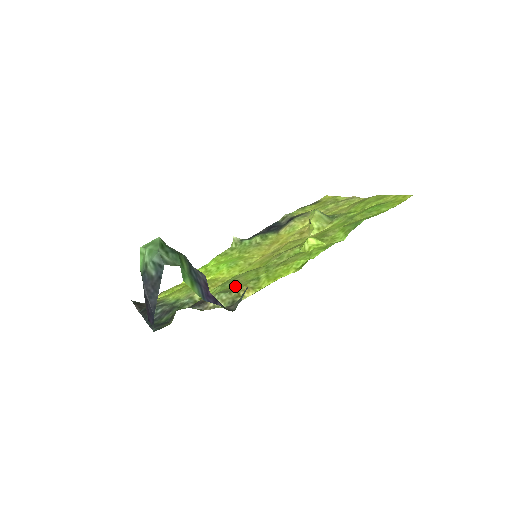
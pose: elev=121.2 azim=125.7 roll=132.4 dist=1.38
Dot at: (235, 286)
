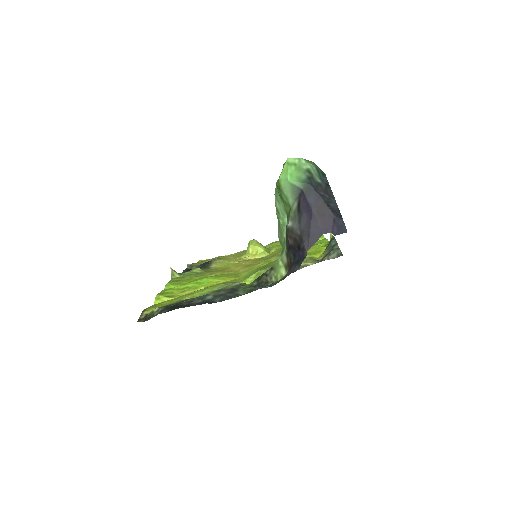
Dot at: occluded
